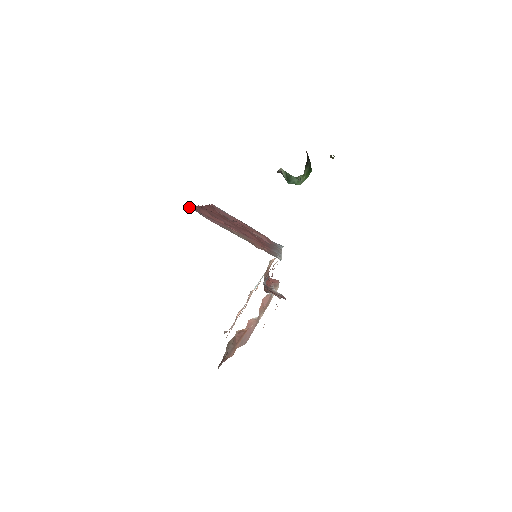
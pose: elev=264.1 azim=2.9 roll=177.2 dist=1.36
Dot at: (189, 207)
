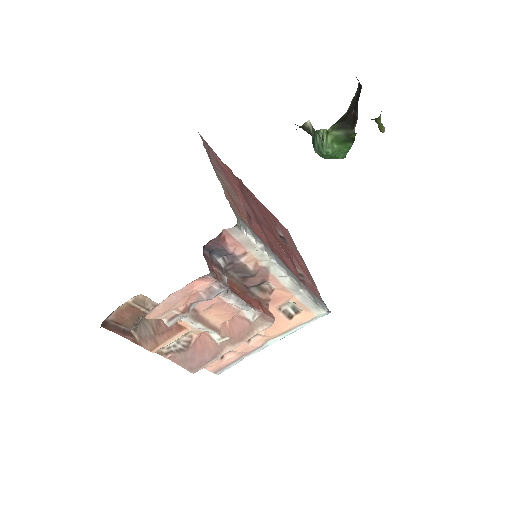
Dot at: (200, 135)
